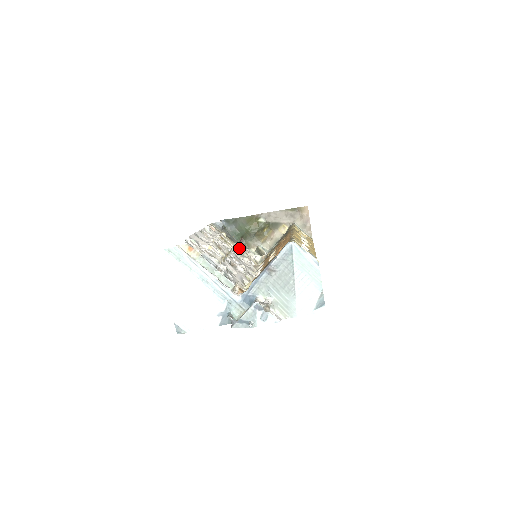
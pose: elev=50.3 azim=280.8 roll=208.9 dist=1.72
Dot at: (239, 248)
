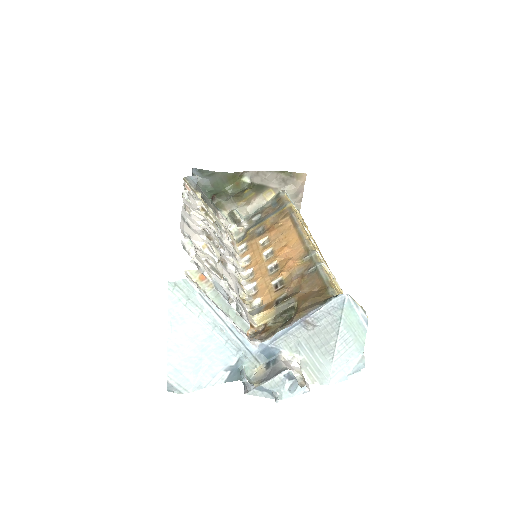
Dot at: (215, 215)
